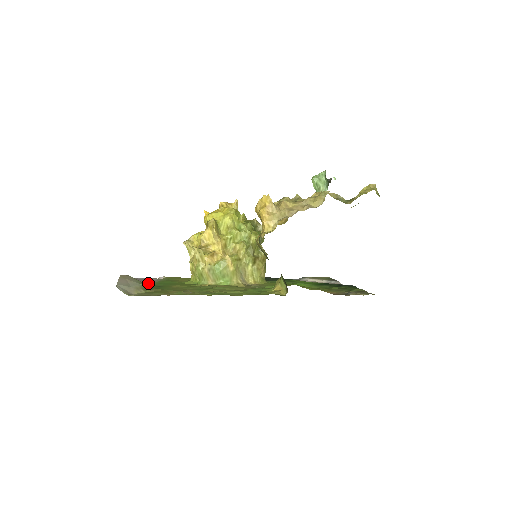
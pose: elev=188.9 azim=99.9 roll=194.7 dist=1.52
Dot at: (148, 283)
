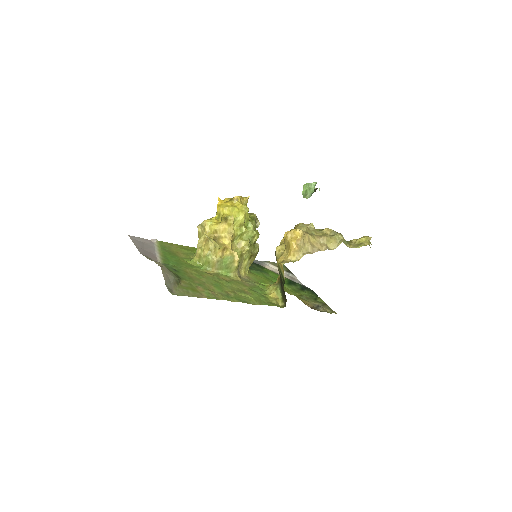
Dot at: (154, 254)
